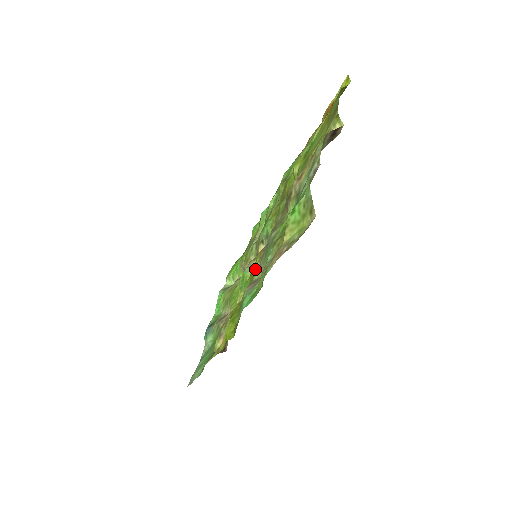
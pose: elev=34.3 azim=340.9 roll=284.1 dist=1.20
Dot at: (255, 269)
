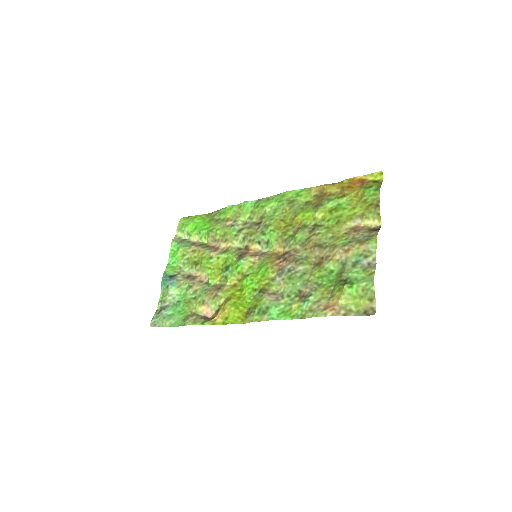
Dot at: (270, 279)
